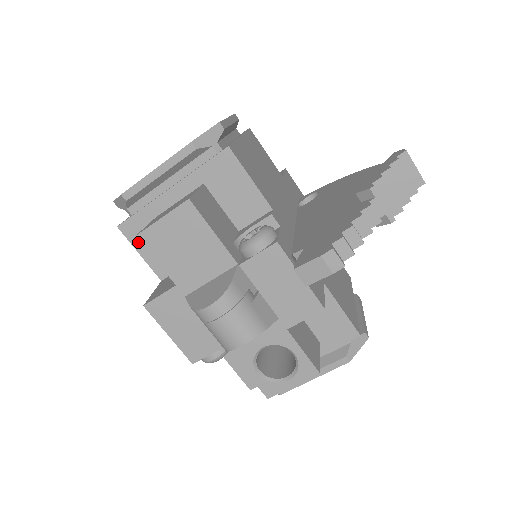
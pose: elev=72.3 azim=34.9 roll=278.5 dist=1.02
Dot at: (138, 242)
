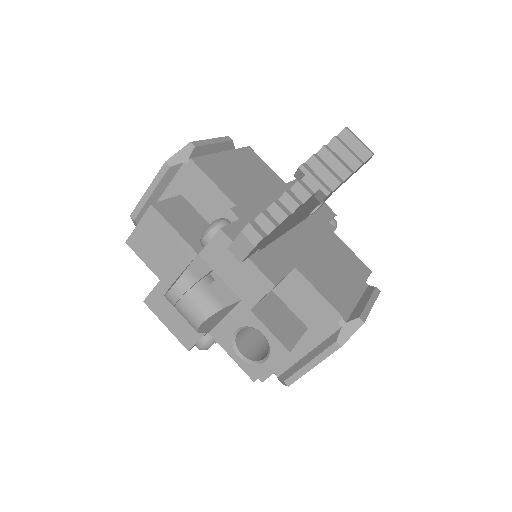
Dot at: occluded
